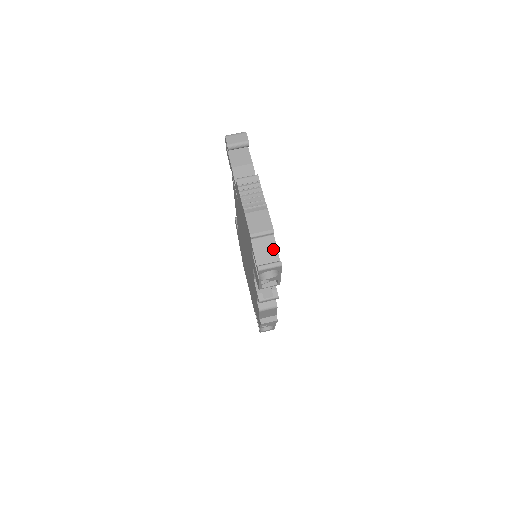
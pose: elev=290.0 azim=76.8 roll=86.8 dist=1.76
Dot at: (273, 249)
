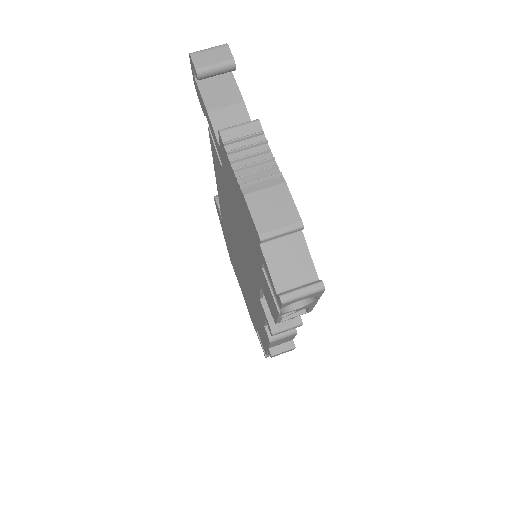
Dot at: (303, 258)
